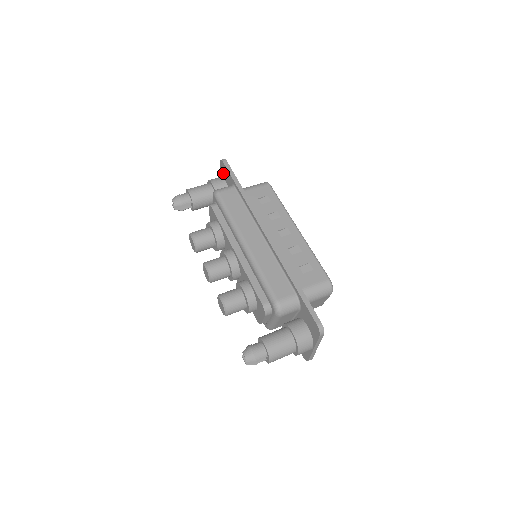
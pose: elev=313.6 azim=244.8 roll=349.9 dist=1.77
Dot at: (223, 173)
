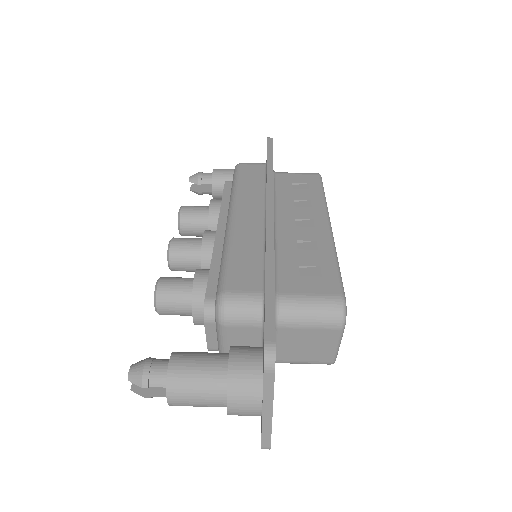
Dot at: occluded
